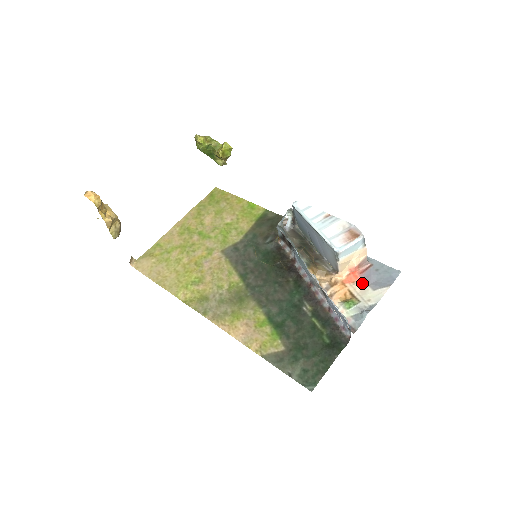
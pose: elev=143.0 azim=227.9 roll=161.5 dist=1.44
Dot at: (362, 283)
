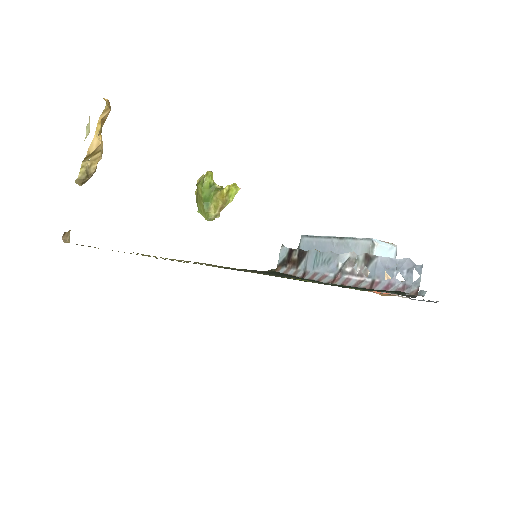
Dot at: occluded
